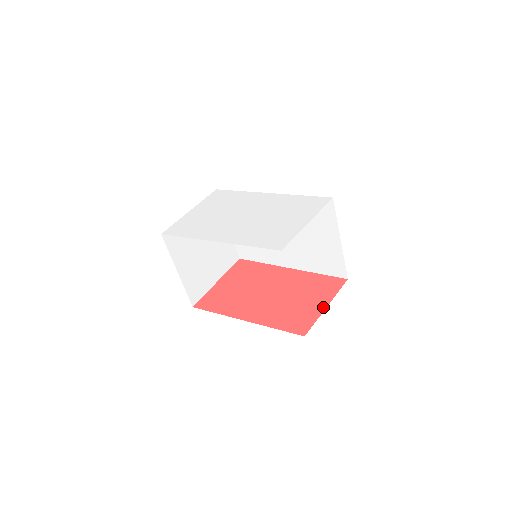
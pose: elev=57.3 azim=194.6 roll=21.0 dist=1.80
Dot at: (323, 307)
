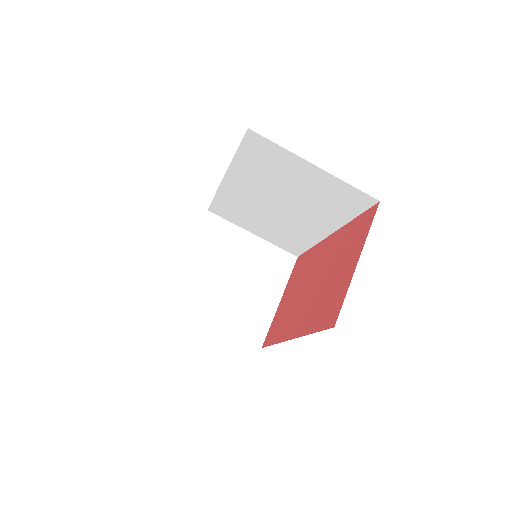
Dot at: (353, 266)
